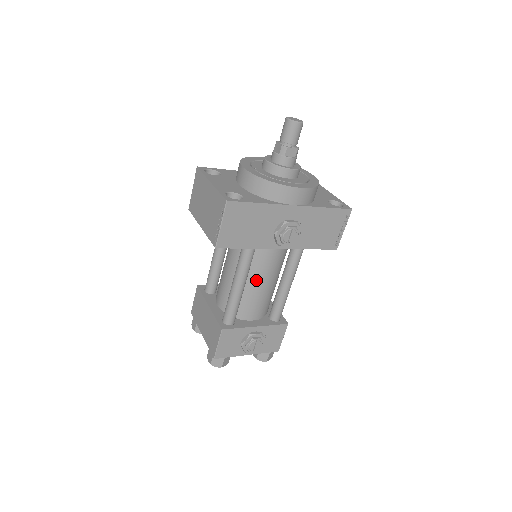
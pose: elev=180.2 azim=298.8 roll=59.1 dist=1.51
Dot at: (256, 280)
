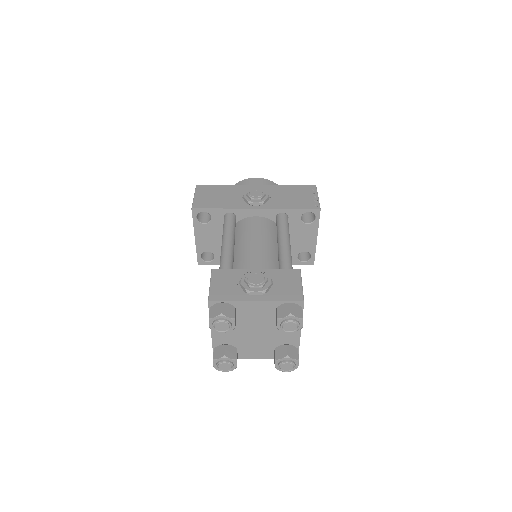
Dot at: (247, 243)
